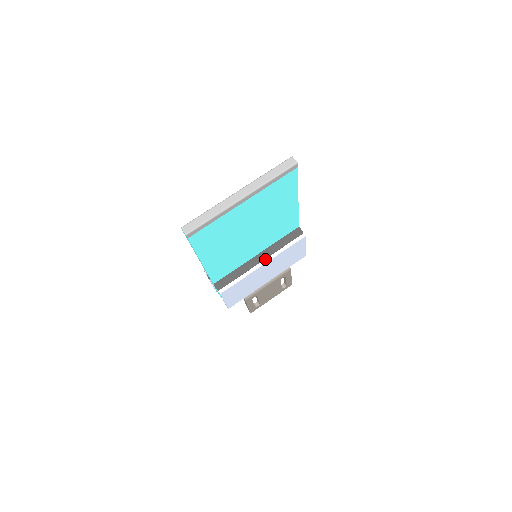
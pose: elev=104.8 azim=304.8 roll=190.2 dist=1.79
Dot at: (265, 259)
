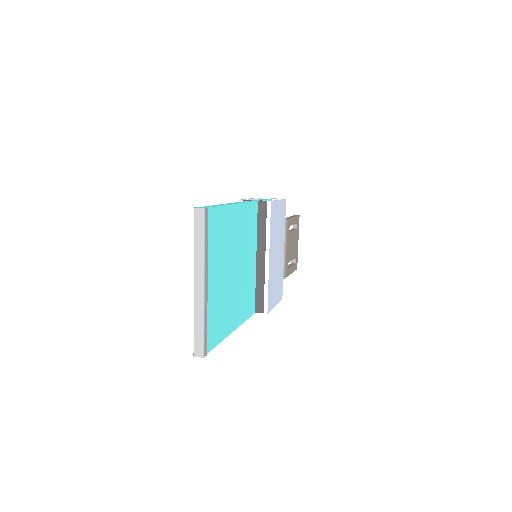
Dot at: (265, 254)
